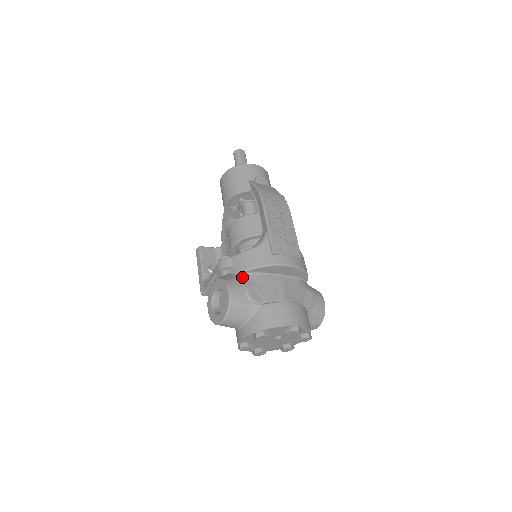
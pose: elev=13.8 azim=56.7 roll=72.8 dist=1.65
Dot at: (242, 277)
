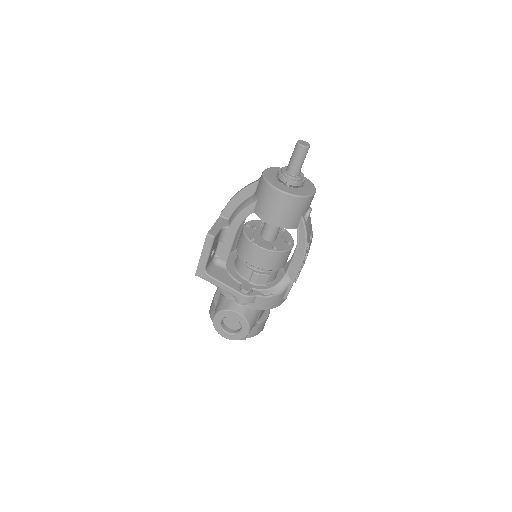
Dot at: (257, 313)
